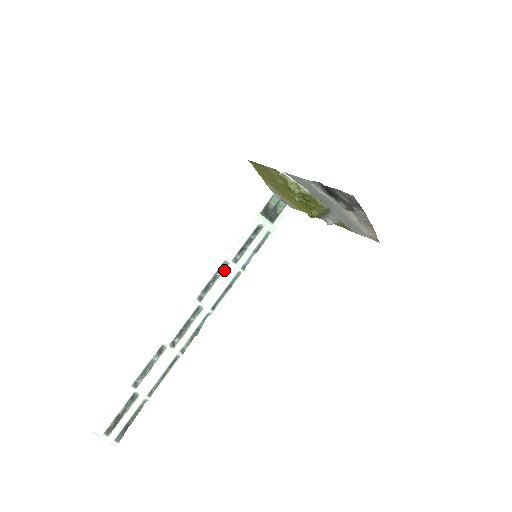
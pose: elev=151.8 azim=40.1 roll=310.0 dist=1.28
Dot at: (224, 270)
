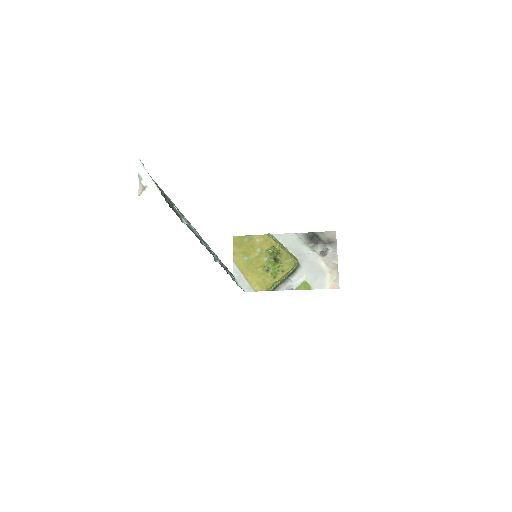
Dot at: occluded
